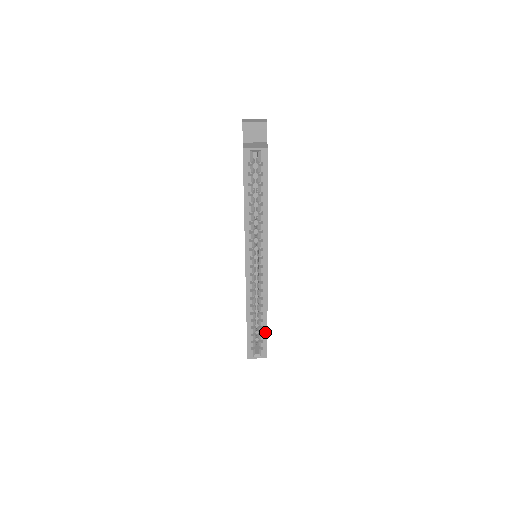
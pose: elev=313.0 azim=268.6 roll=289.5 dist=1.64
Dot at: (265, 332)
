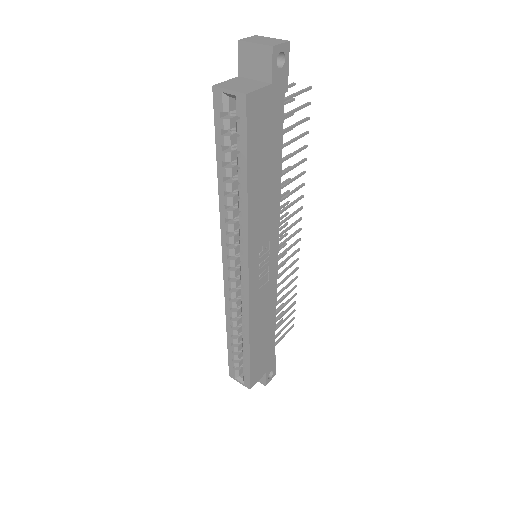
Dot at: (247, 359)
